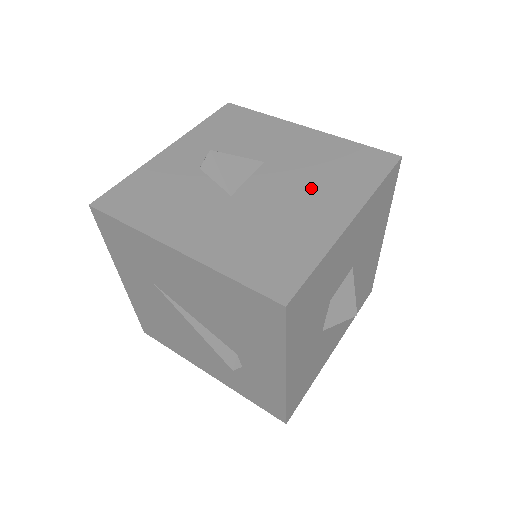
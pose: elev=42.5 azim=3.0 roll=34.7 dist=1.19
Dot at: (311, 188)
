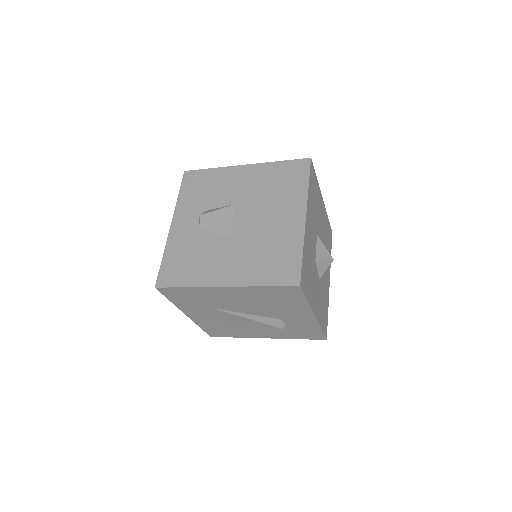
Dot at: (272, 208)
